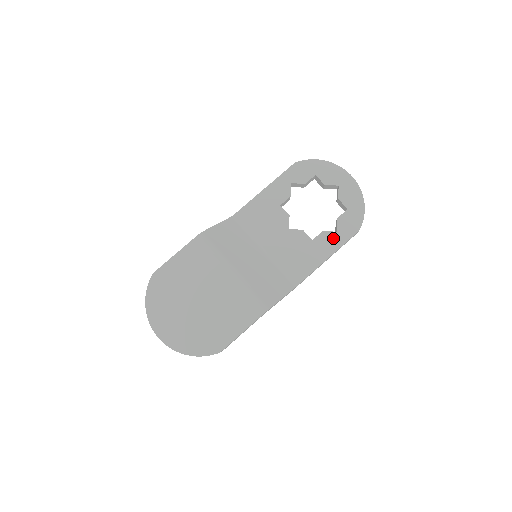
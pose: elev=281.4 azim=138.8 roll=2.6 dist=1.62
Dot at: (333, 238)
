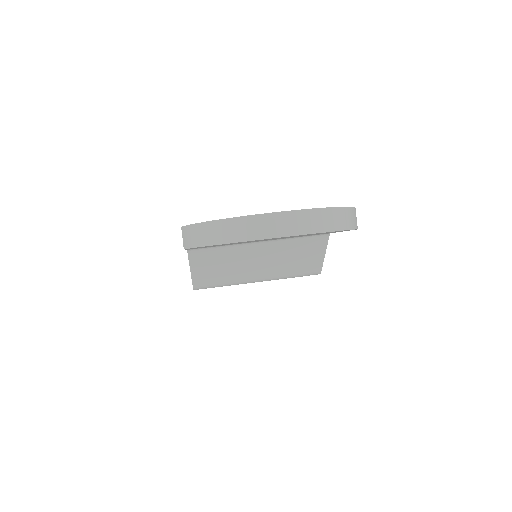
Dot at: occluded
